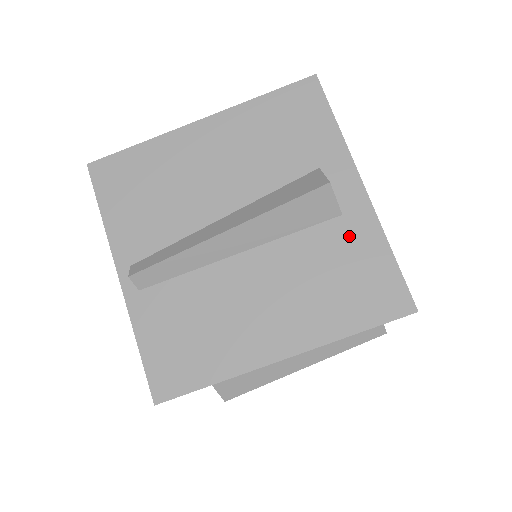
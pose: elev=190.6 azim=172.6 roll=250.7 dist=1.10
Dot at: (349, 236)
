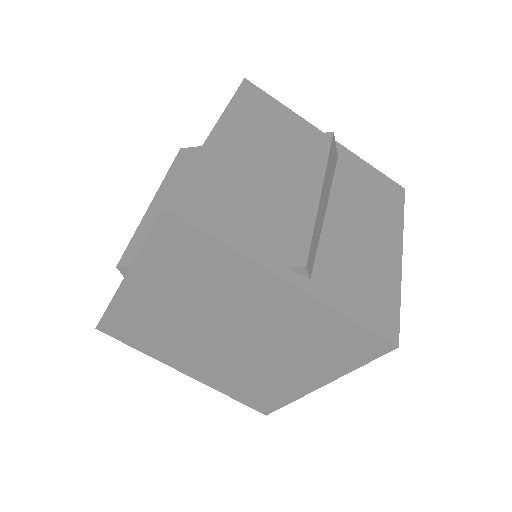
Dot at: (352, 167)
